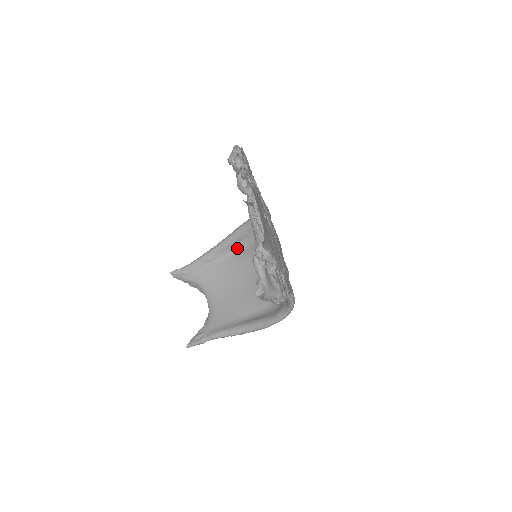
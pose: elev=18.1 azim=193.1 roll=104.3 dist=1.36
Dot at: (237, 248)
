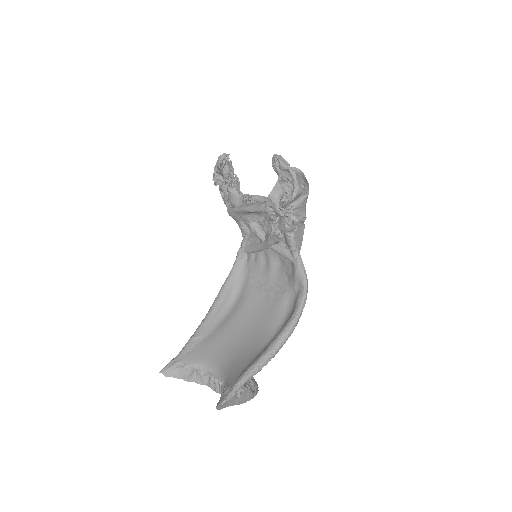
Dot at: (224, 313)
